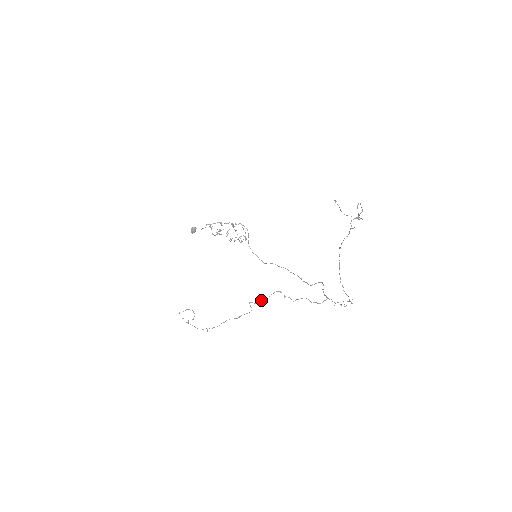
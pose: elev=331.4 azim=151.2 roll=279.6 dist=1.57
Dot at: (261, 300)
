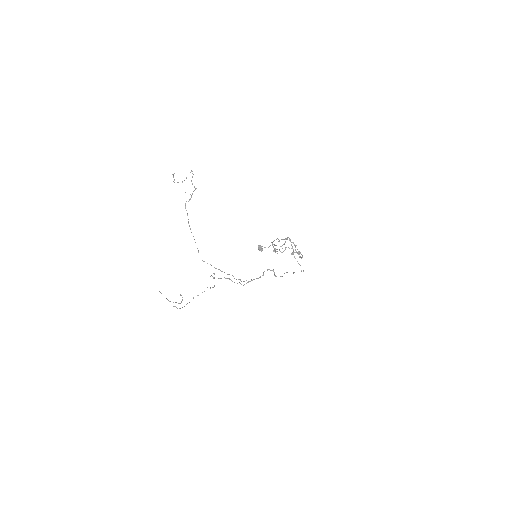
Dot at: occluded
